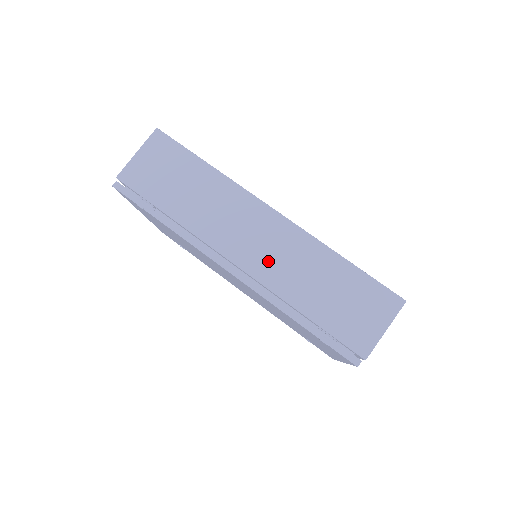
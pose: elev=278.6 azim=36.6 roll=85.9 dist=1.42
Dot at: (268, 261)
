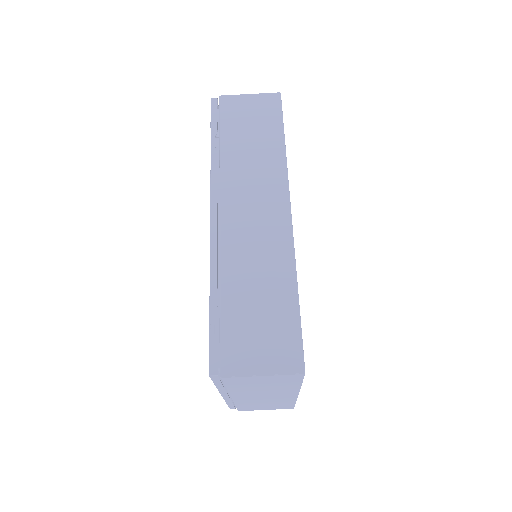
Dot at: (243, 236)
